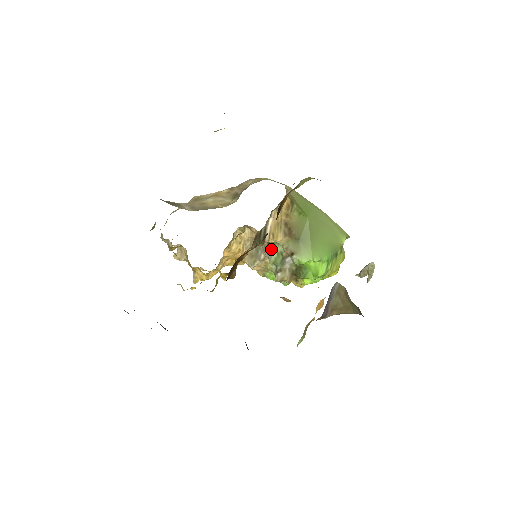
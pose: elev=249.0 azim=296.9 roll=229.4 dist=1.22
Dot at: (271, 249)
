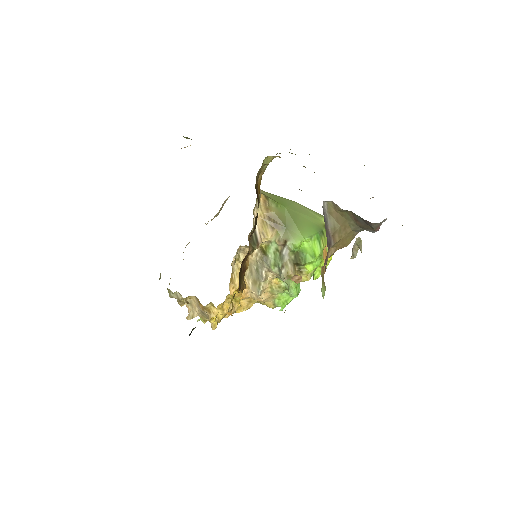
Dot at: (267, 254)
